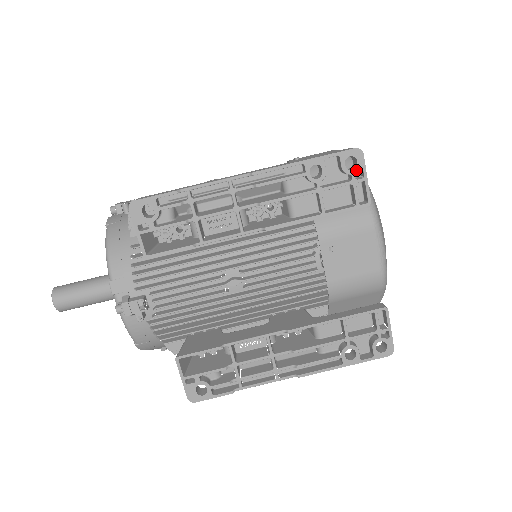
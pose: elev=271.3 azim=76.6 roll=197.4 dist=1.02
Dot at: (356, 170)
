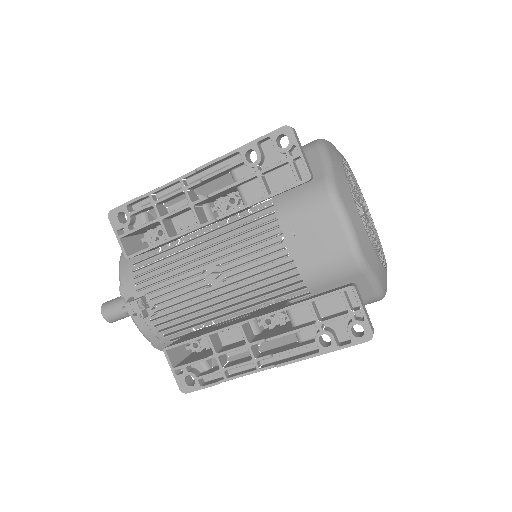
Dot at: (289, 147)
